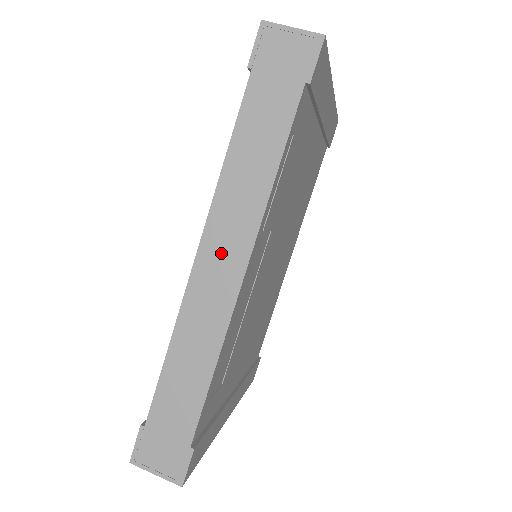
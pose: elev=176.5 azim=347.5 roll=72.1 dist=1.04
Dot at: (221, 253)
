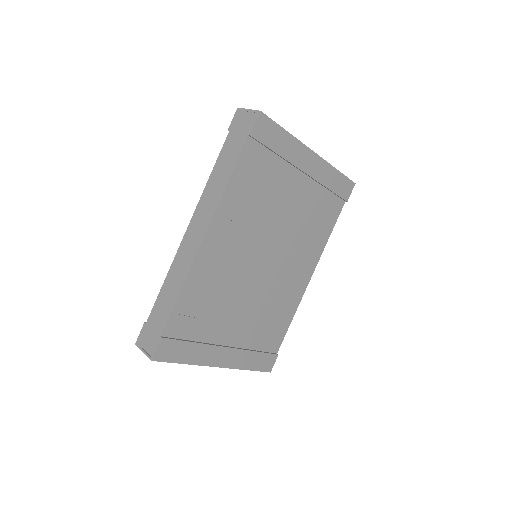
Dot at: (197, 225)
